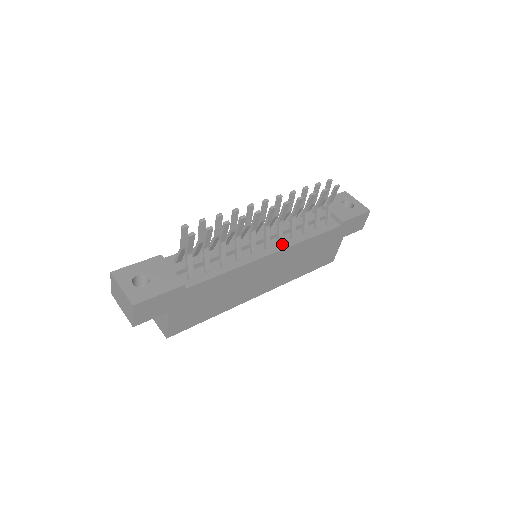
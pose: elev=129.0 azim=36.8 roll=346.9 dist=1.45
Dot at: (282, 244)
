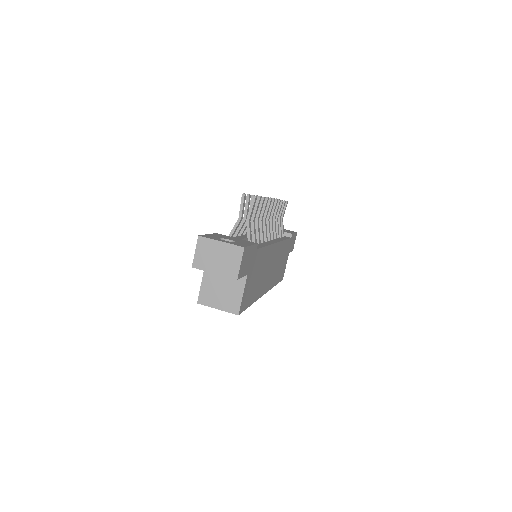
Dot at: (275, 240)
